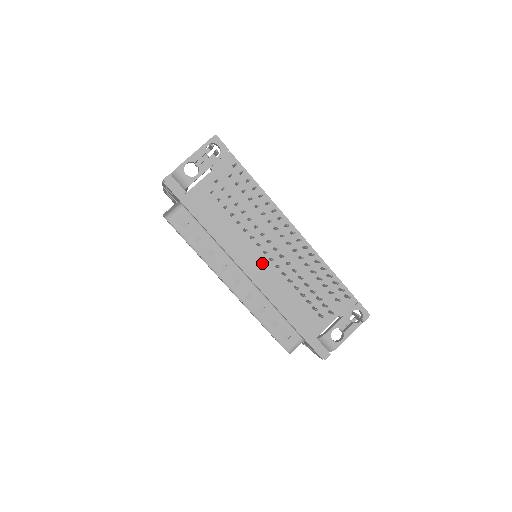
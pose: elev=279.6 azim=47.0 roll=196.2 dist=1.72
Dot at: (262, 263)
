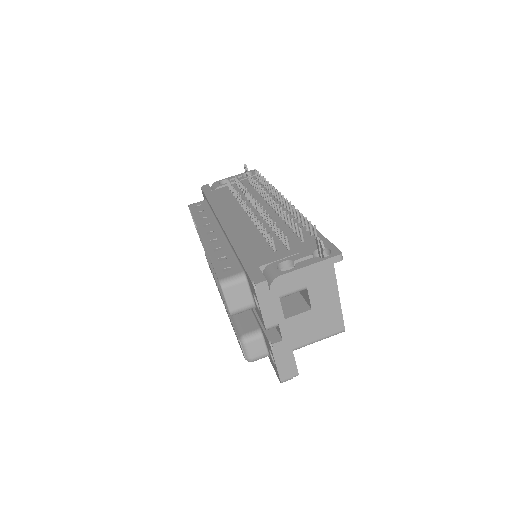
Dot at: (241, 219)
